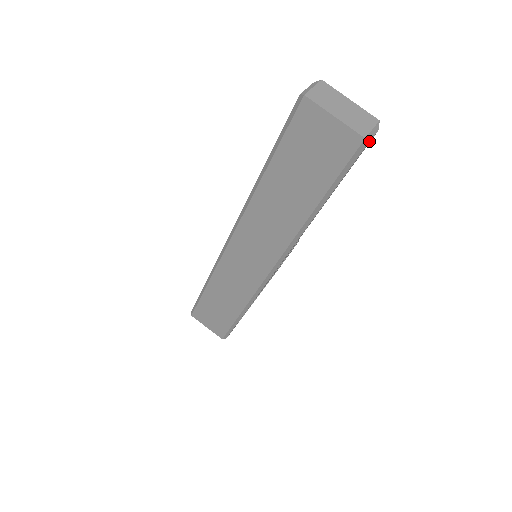
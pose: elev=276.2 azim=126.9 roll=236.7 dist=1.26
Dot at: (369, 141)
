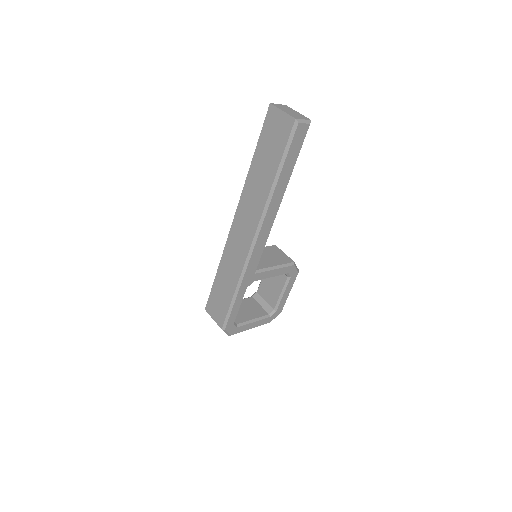
Dot at: (299, 122)
